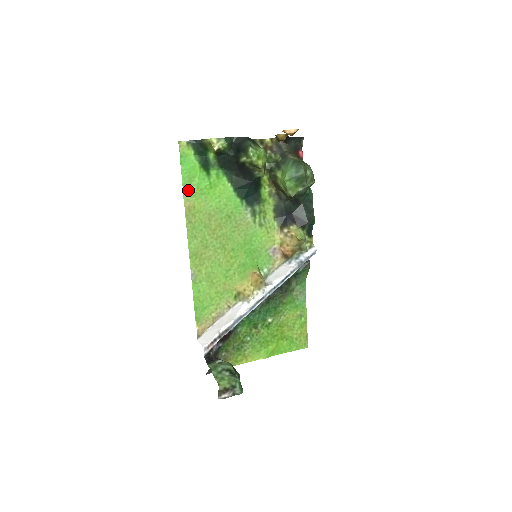
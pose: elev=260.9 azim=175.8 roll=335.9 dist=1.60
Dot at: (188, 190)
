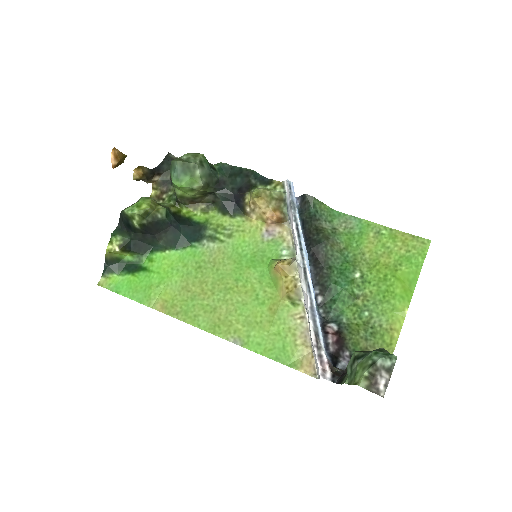
Dot at: (146, 299)
